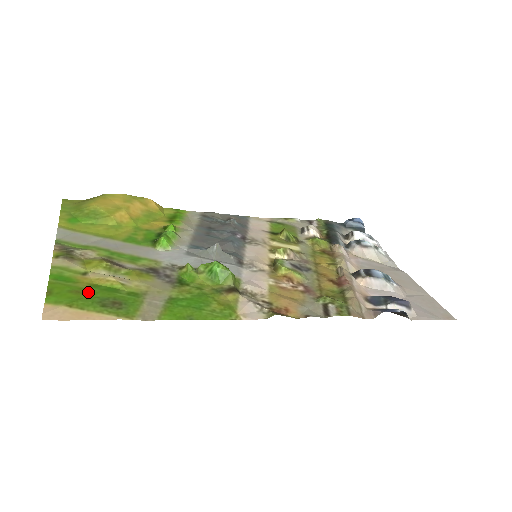
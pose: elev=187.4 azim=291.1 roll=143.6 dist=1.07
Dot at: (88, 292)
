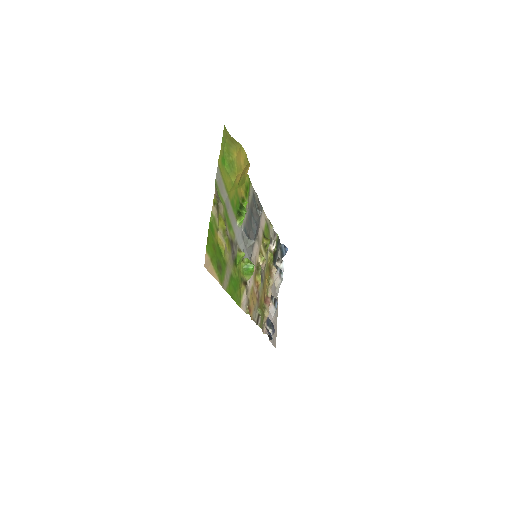
Dot at: (216, 250)
